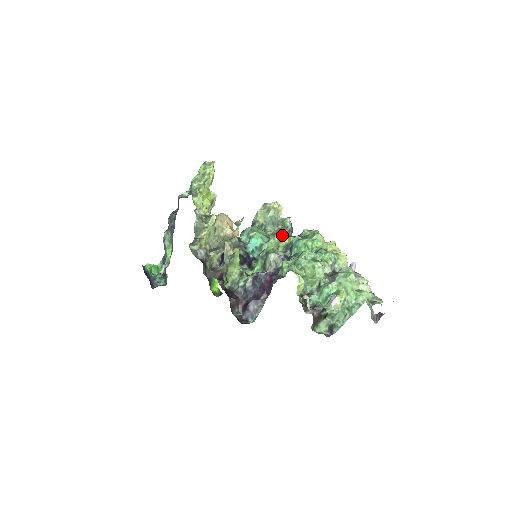
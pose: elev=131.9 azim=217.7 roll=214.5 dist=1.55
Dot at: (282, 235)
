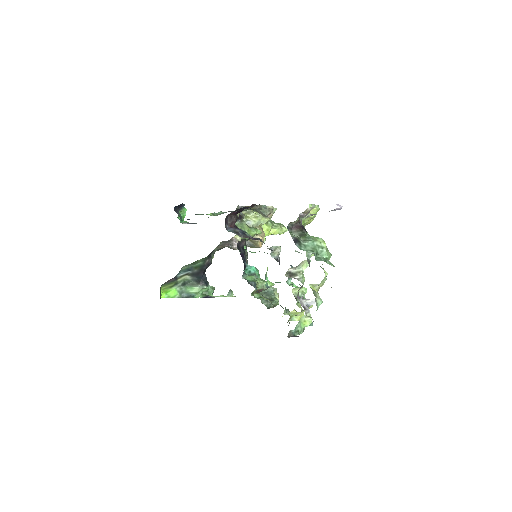
Dot at: (263, 300)
